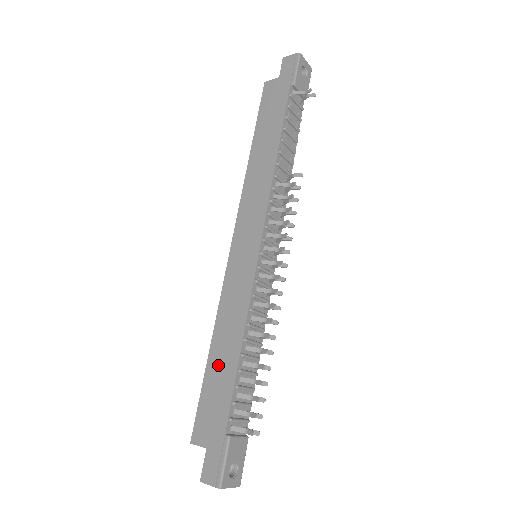
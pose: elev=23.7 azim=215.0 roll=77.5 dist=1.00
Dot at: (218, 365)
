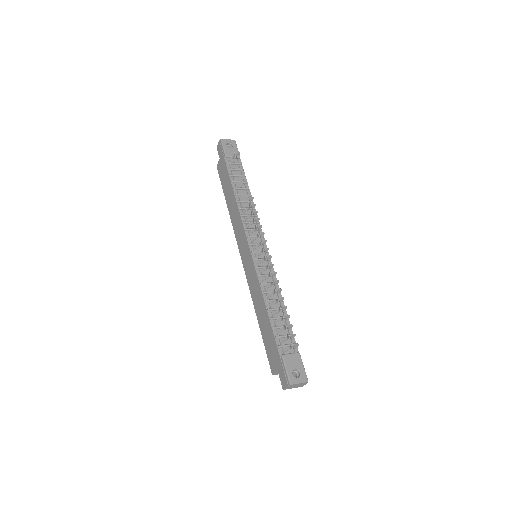
Dot at: (263, 324)
